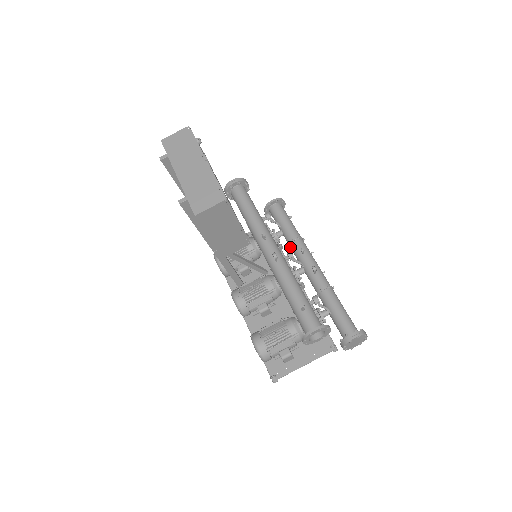
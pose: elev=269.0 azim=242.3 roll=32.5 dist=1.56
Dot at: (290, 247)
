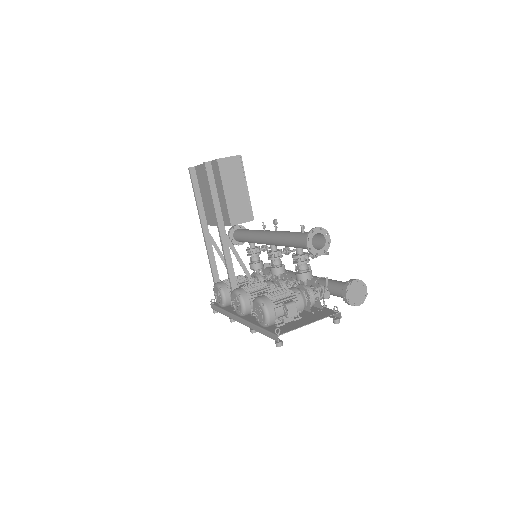
Dot at: (284, 279)
